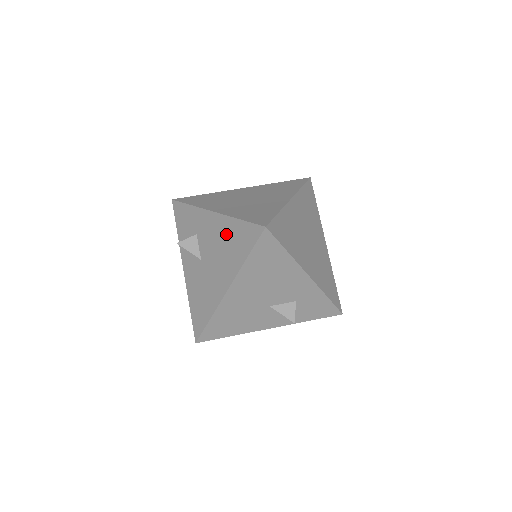
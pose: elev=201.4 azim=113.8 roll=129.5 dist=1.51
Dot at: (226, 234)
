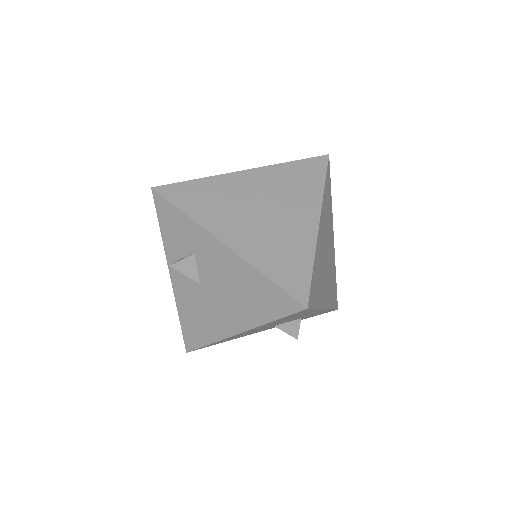
Dot at: (243, 281)
